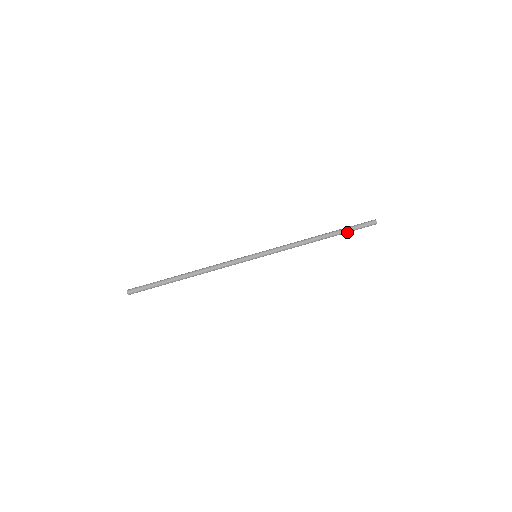
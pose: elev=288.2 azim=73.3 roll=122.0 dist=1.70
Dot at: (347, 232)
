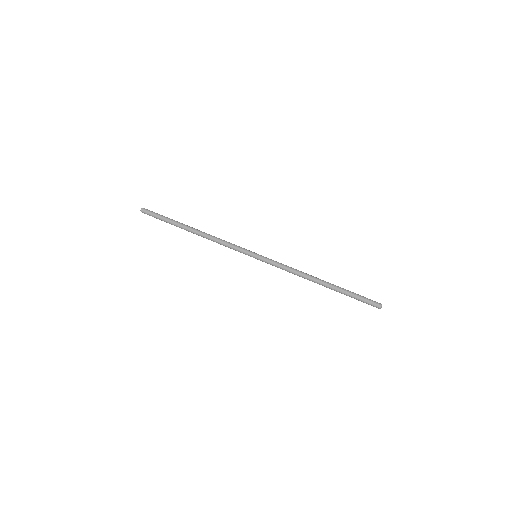
Dot at: (348, 295)
